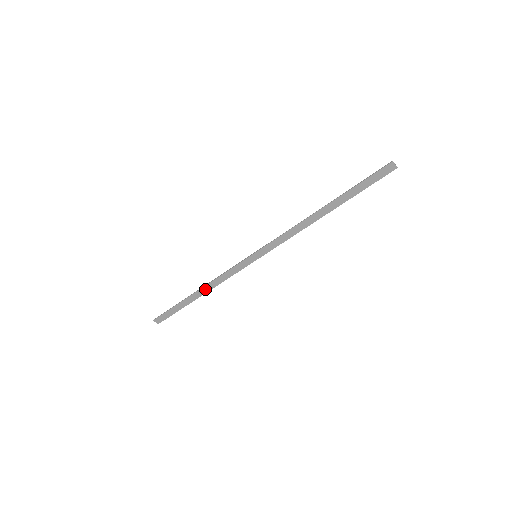
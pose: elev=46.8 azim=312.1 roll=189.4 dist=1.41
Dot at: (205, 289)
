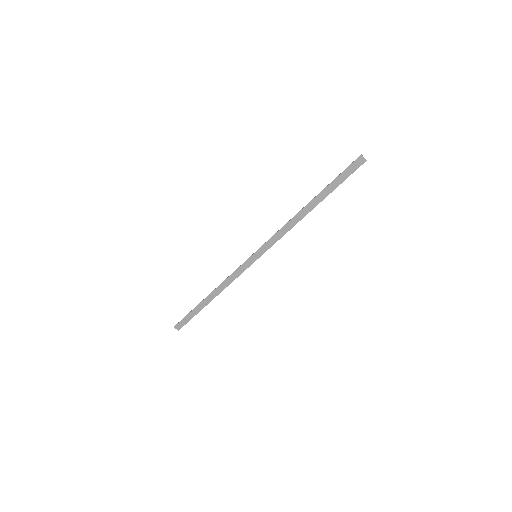
Dot at: (216, 292)
